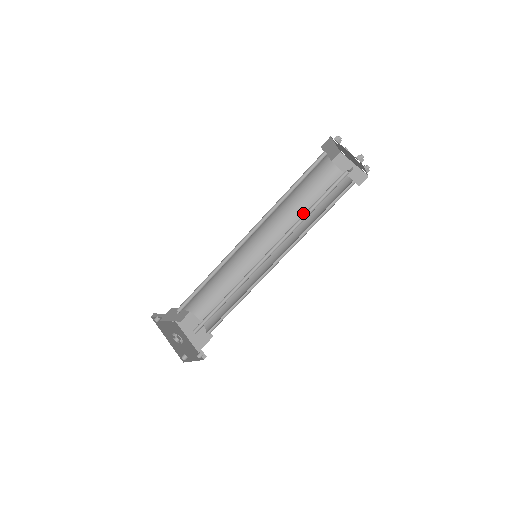
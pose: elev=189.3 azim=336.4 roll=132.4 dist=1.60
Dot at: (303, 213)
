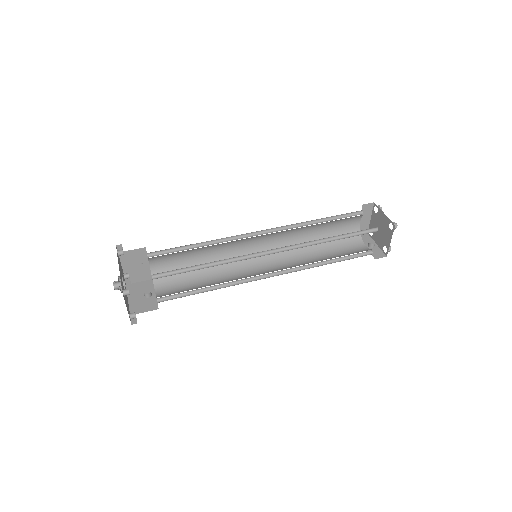
Dot at: (314, 255)
